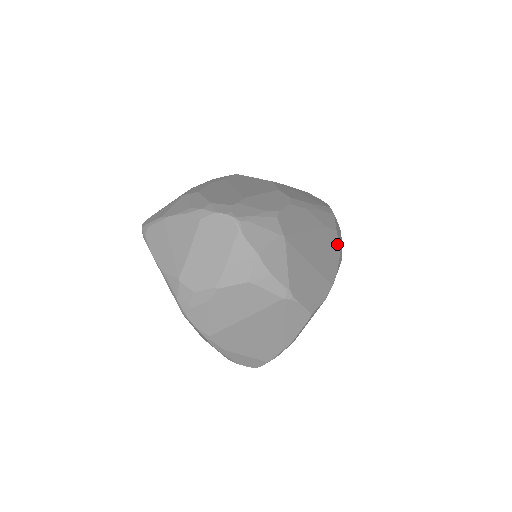
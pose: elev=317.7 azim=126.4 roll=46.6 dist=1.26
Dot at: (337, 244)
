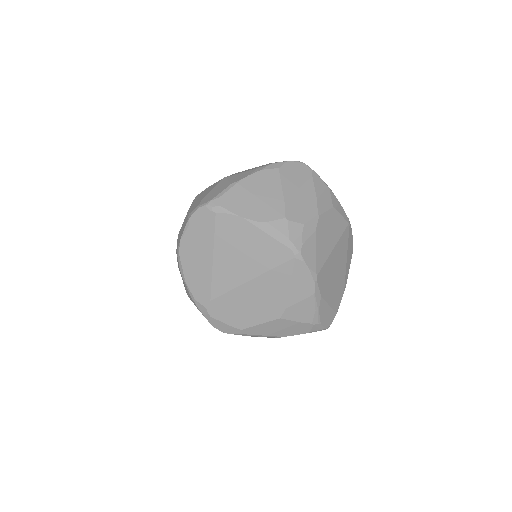
Dot at: occluded
